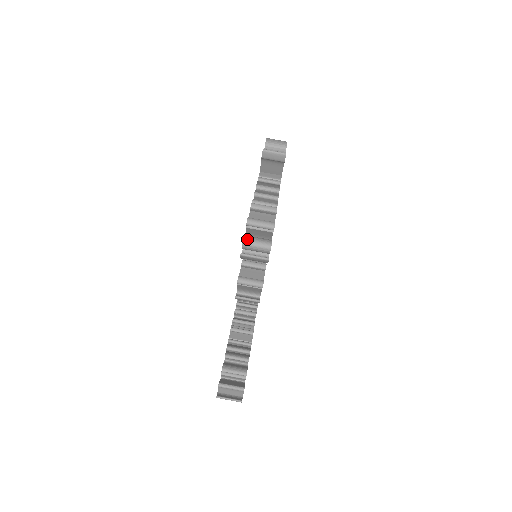
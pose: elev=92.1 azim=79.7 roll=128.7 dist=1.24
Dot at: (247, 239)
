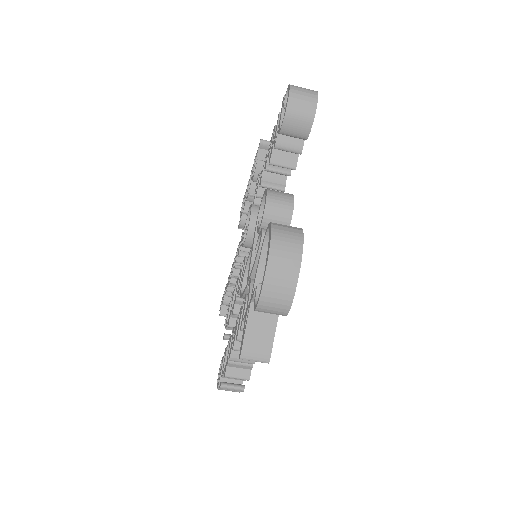
Dot at: occluded
